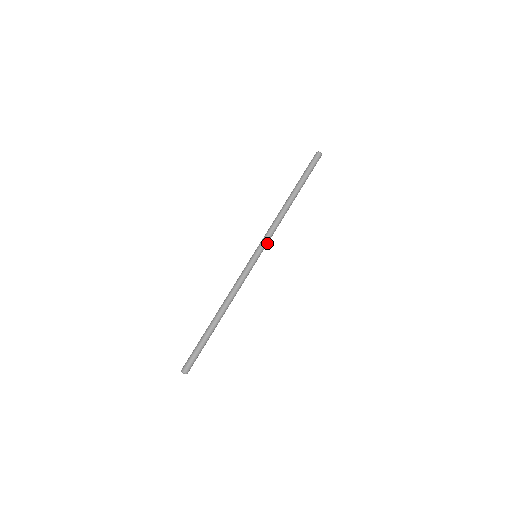
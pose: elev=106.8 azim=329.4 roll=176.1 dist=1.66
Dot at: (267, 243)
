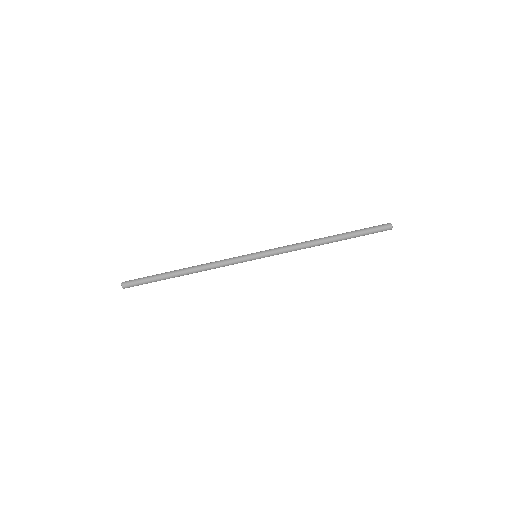
Dot at: (274, 254)
